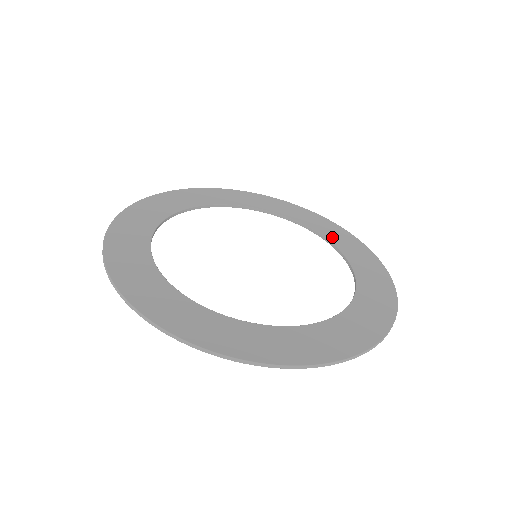
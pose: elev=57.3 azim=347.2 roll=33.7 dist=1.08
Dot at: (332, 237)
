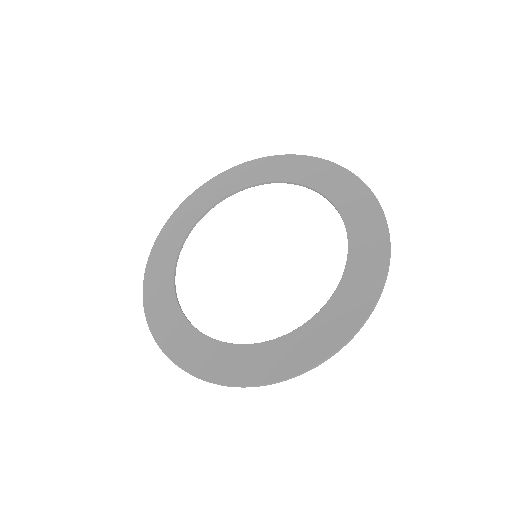
Dot at: (353, 222)
